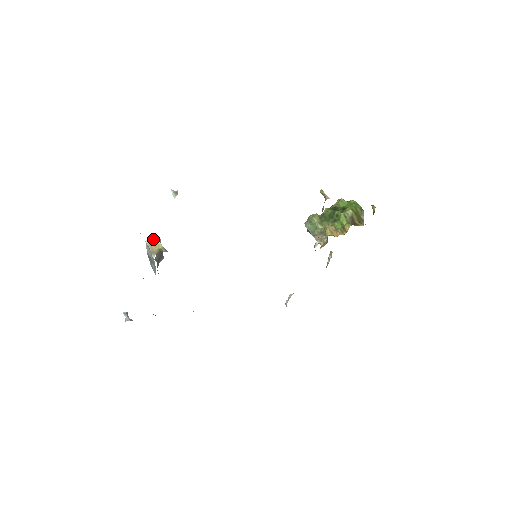
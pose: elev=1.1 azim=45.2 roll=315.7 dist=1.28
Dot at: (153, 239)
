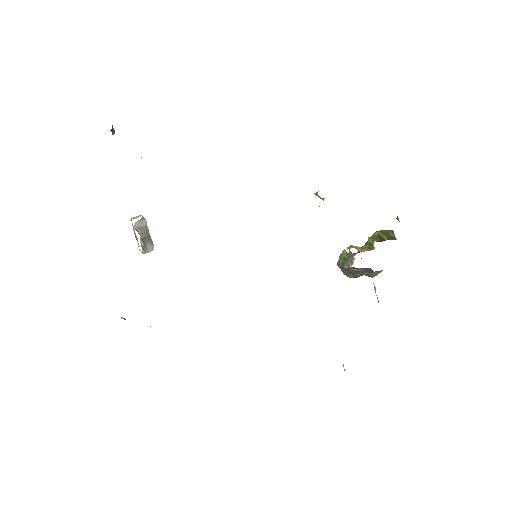
Dot at: (138, 217)
